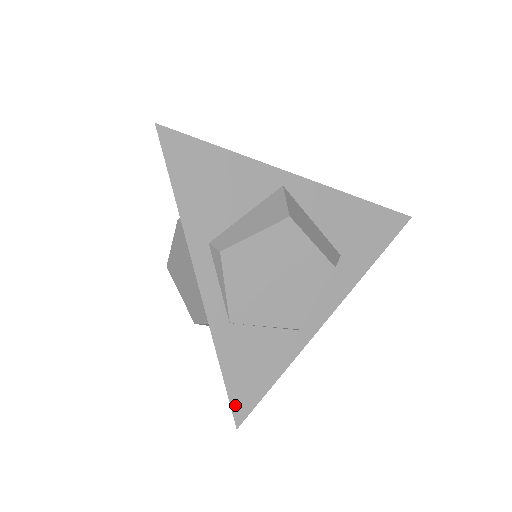
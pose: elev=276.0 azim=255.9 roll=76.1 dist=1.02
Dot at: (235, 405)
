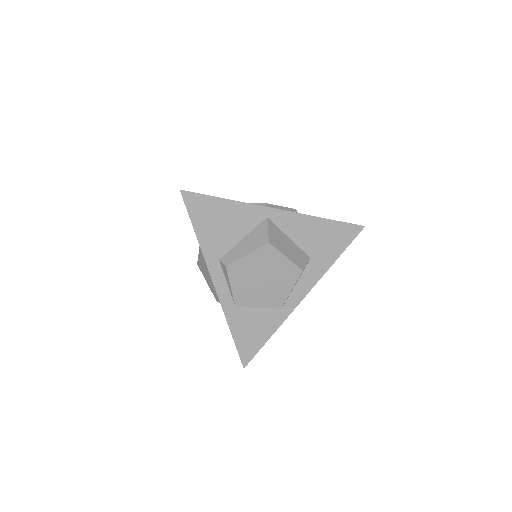
Dot at: (242, 355)
